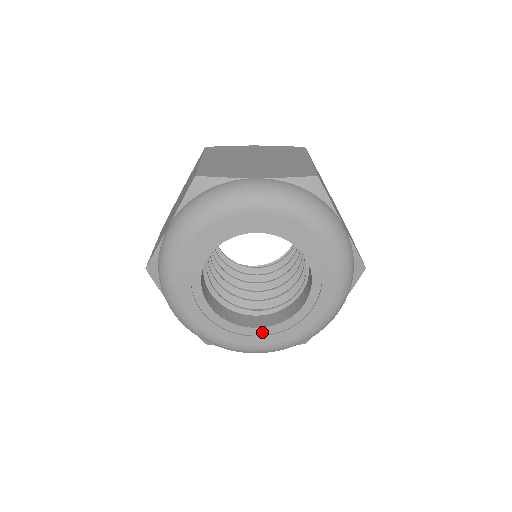
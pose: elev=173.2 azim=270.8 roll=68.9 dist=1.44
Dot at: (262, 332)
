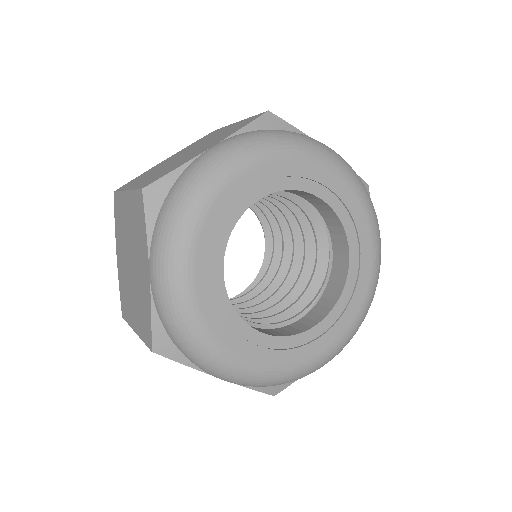
Dot at: (263, 342)
